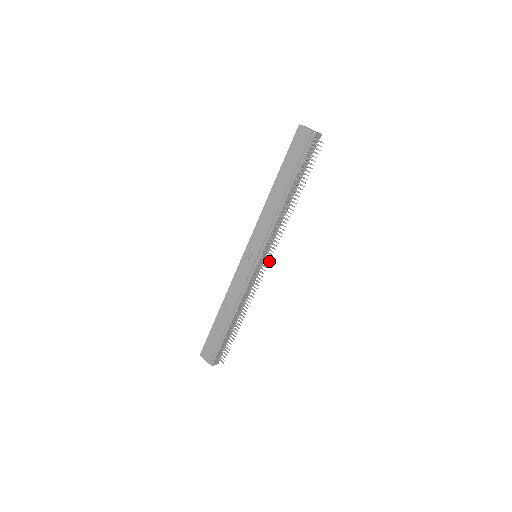
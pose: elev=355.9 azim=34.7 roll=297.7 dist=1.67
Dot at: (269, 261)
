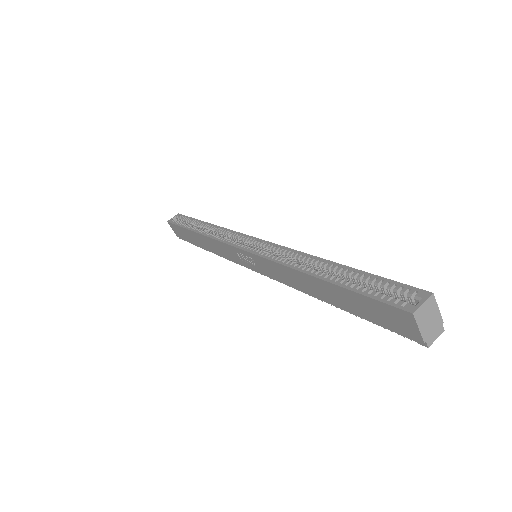
Dot at: occluded
